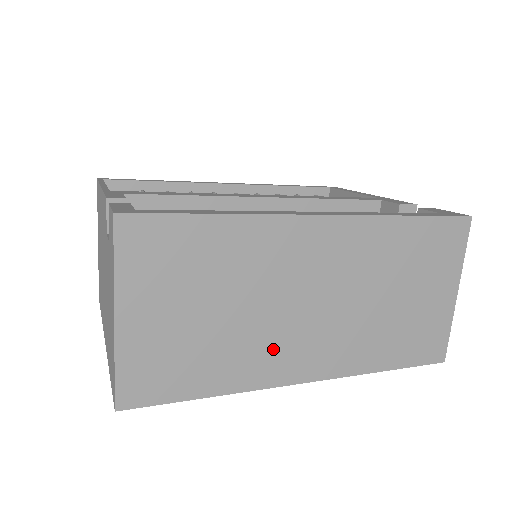
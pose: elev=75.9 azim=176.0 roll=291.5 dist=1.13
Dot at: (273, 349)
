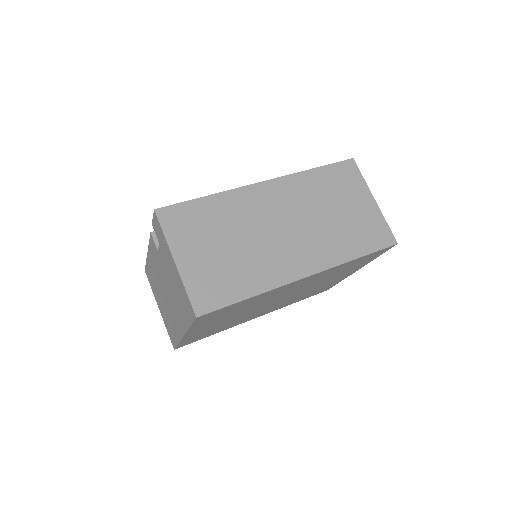
Dot at: (275, 260)
